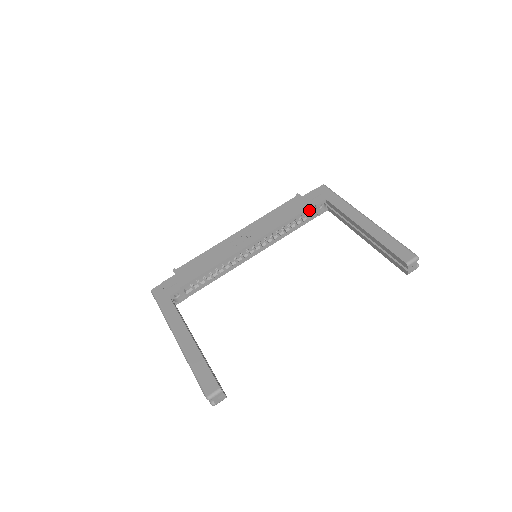
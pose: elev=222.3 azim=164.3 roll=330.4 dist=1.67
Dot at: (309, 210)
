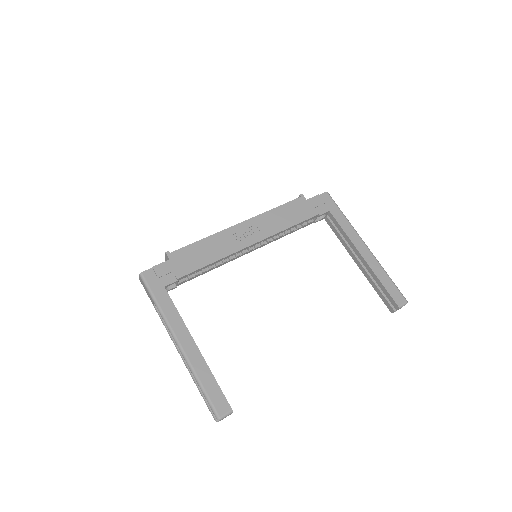
Dot at: (312, 218)
